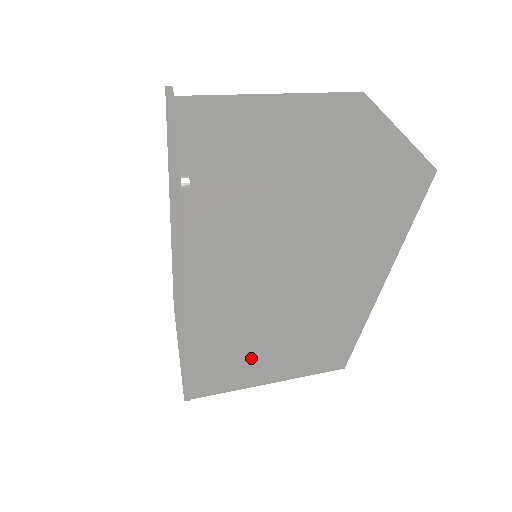
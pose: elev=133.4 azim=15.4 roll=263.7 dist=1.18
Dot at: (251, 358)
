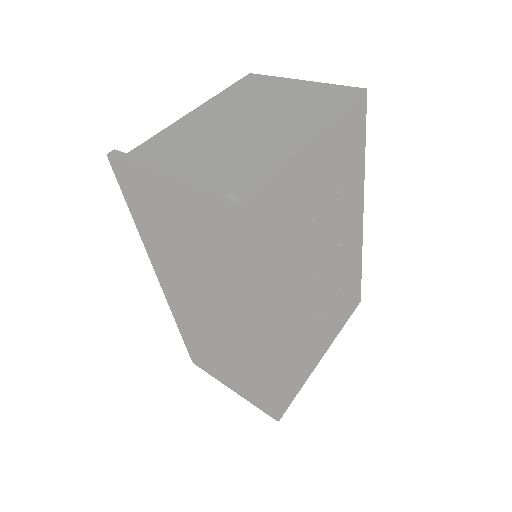
Dot at: (309, 339)
